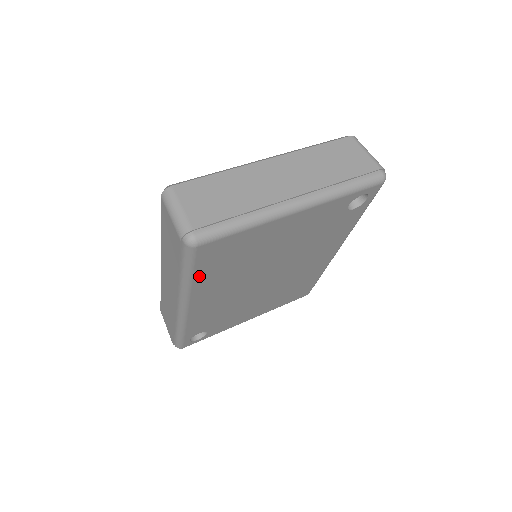
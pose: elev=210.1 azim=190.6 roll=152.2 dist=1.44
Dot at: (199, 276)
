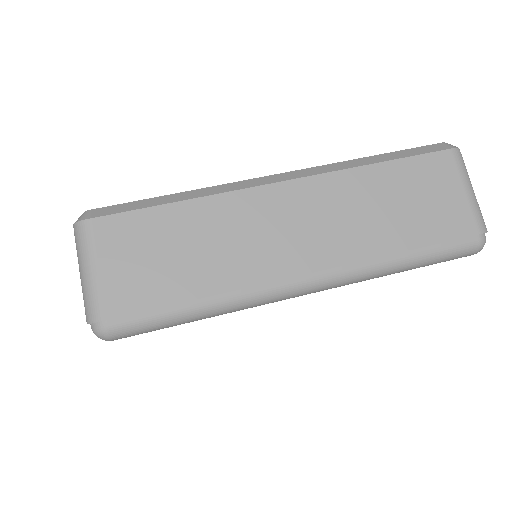
Dot at: occluded
